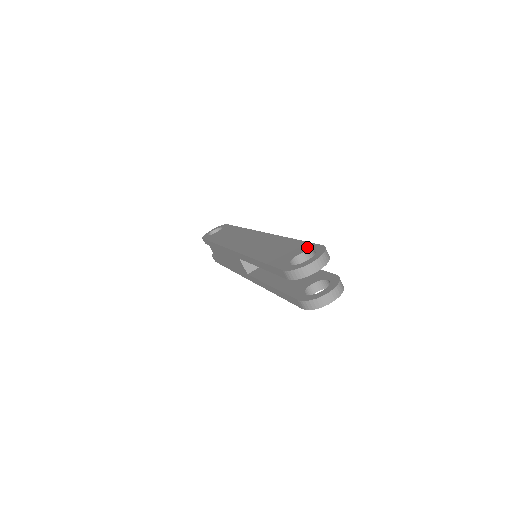
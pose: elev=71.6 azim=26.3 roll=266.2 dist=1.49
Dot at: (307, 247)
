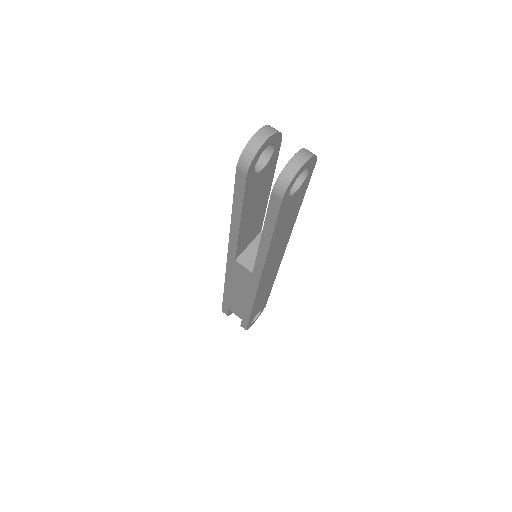
Dot at: occluded
